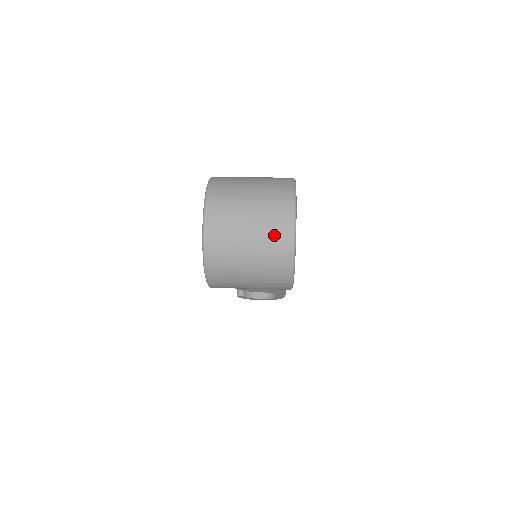
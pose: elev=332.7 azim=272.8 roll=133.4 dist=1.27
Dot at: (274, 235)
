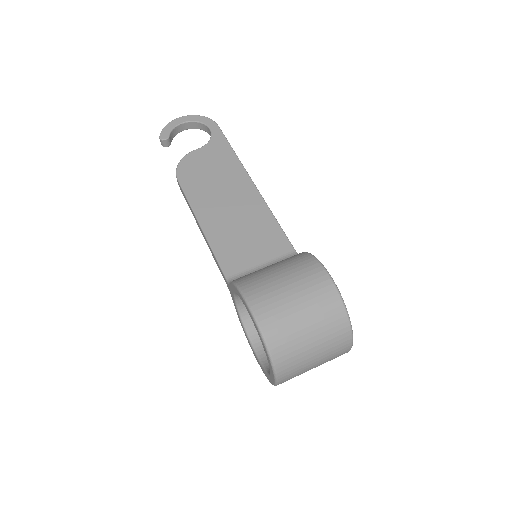
Dot at: occluded
